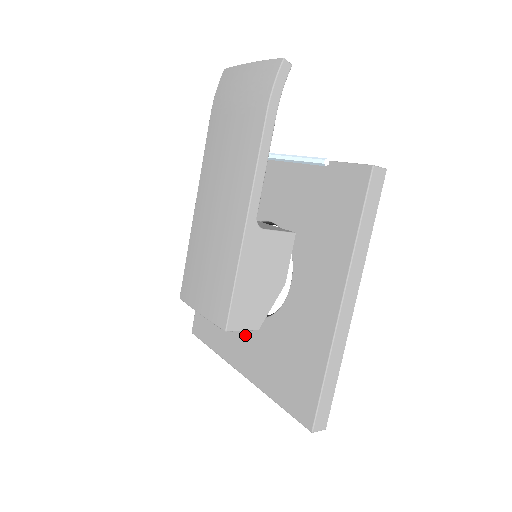
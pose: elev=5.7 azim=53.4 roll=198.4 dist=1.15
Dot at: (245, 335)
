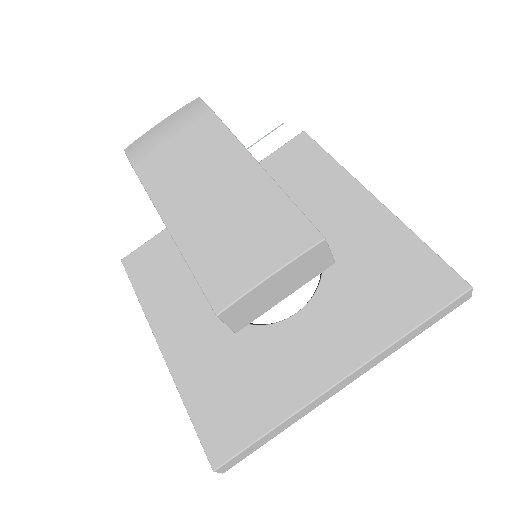
Dot at: (308, 338)
